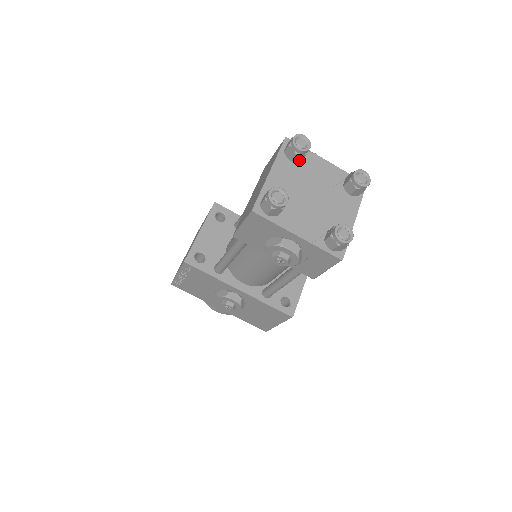
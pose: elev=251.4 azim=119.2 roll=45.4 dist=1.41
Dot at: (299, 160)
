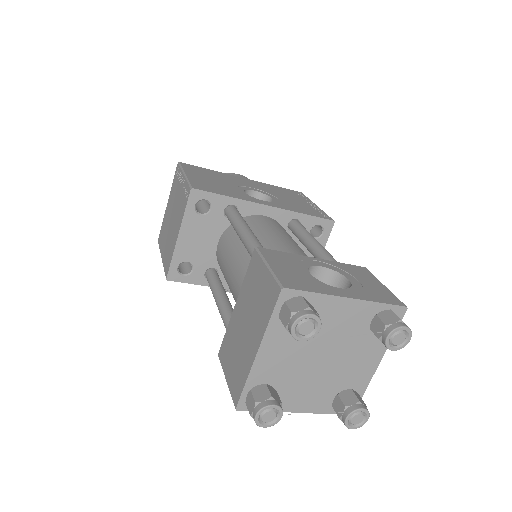
Dot at: occluded
